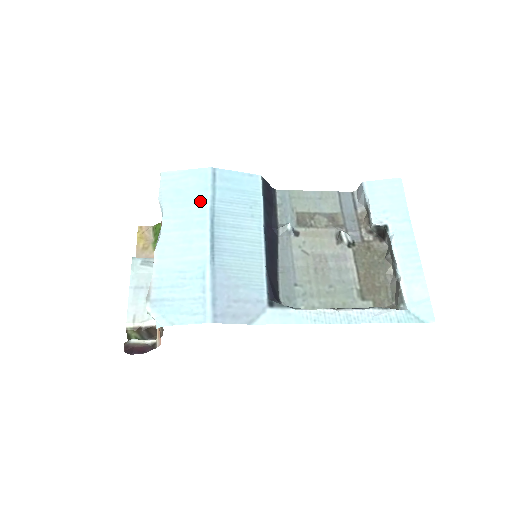
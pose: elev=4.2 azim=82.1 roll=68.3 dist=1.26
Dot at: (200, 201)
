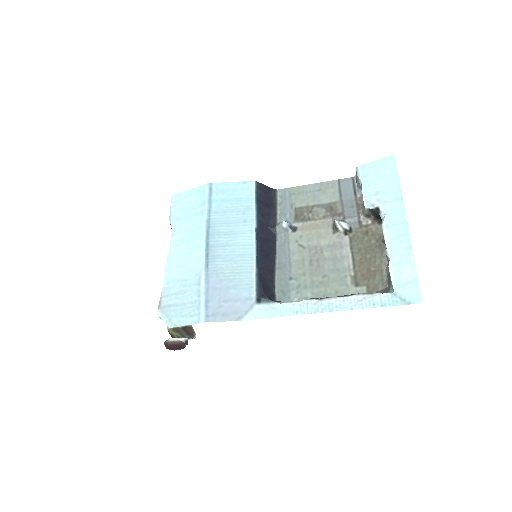
Dot at: (199, 216)
